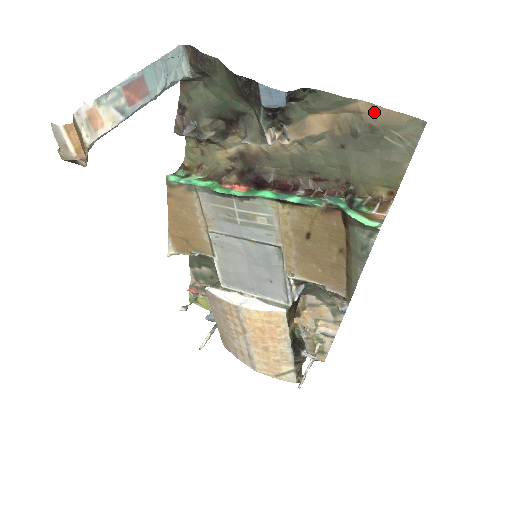
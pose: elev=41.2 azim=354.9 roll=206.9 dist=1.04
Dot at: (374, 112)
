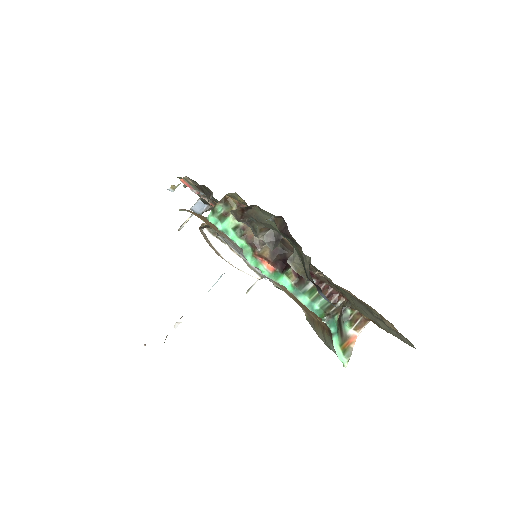
Dot at: (391, 325)
